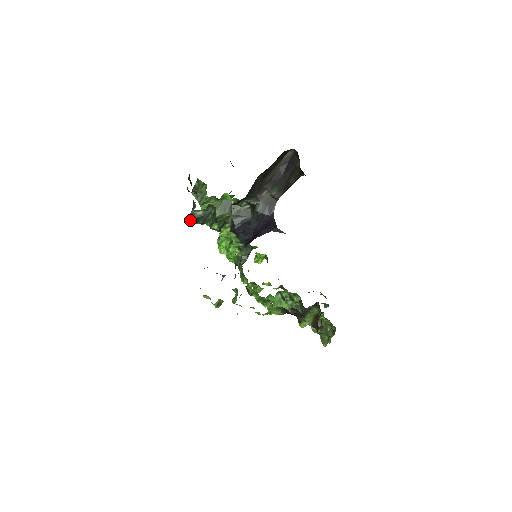
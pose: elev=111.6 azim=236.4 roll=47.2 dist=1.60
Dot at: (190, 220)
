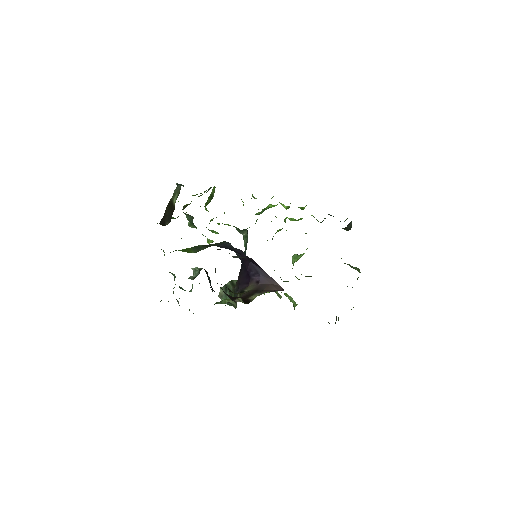
Dot at: occluded
